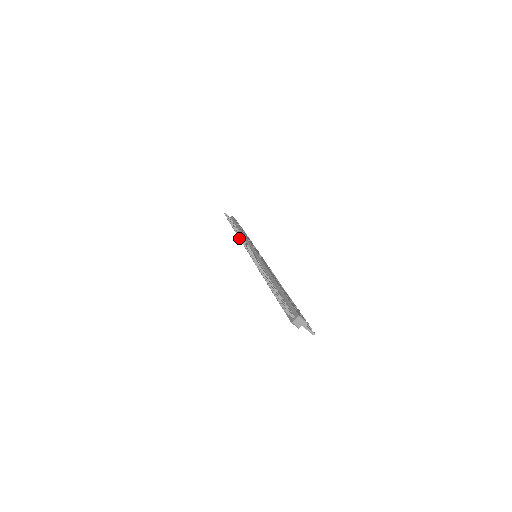
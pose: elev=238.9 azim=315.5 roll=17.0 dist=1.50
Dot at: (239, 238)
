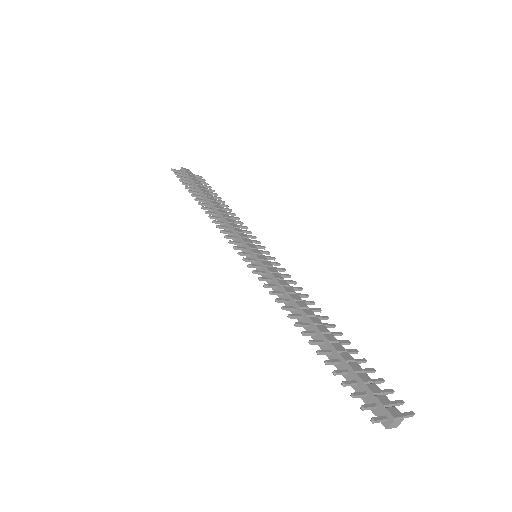
Dot at: (220, 232)
